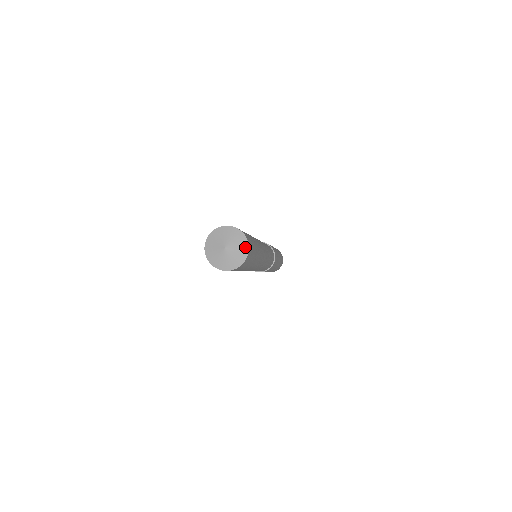
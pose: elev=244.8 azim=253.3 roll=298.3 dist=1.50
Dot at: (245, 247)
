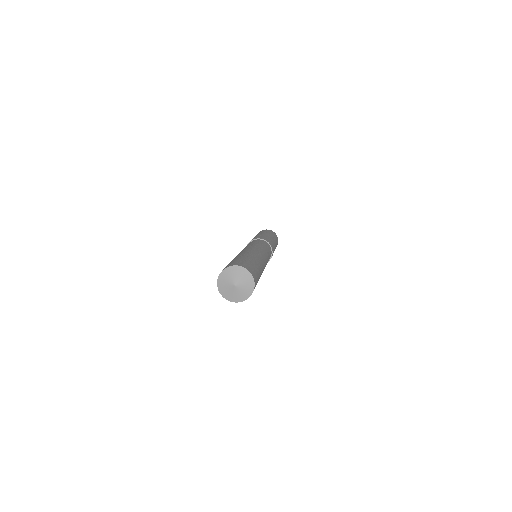
Dot at: (251, 283)
